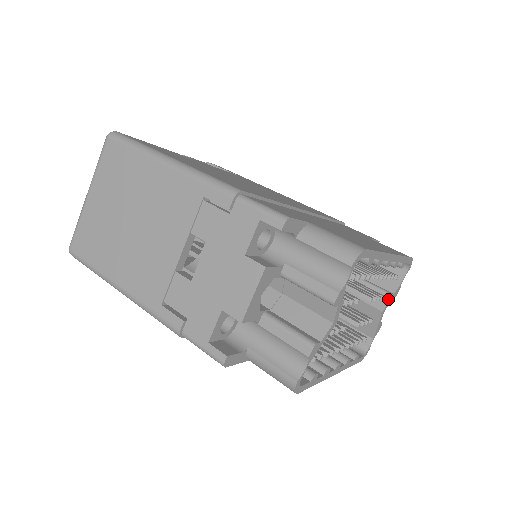
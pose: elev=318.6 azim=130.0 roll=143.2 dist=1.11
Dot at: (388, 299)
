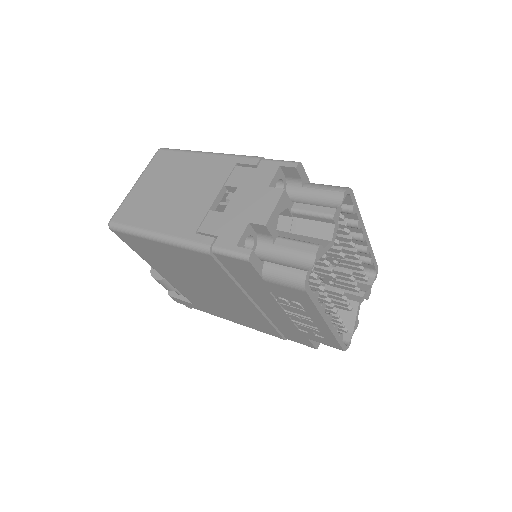
Dot at: (362, 294)
